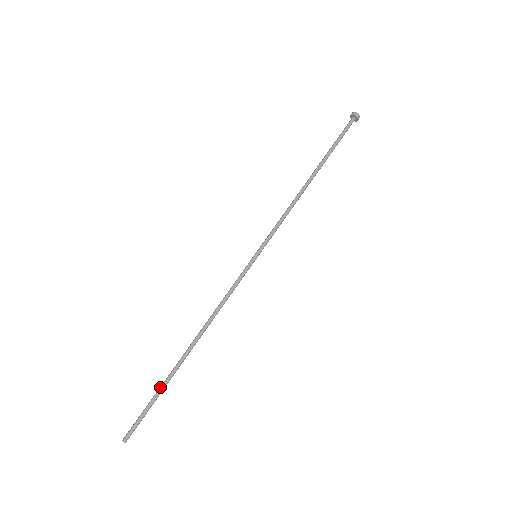
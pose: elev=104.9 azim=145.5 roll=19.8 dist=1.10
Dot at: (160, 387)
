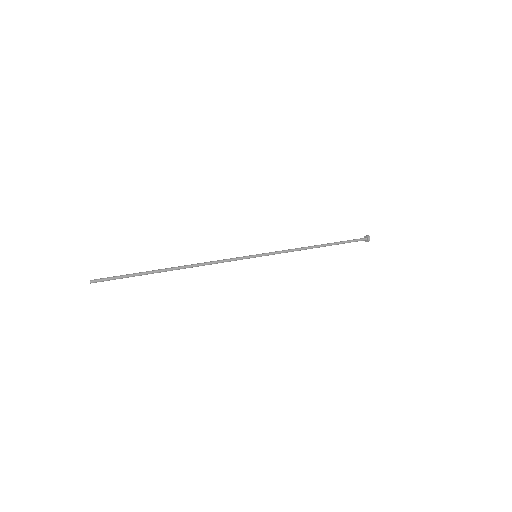
Dot at: (140, 272)
